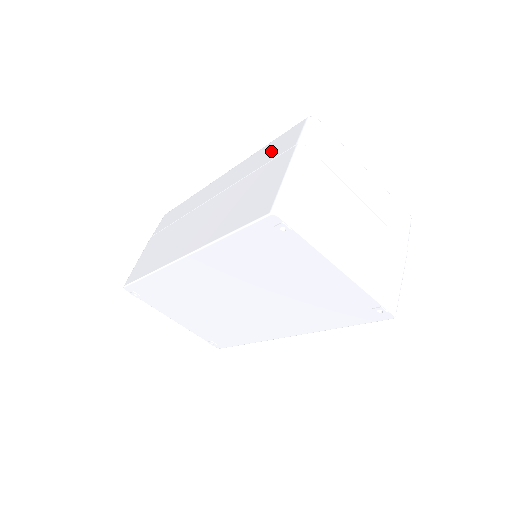
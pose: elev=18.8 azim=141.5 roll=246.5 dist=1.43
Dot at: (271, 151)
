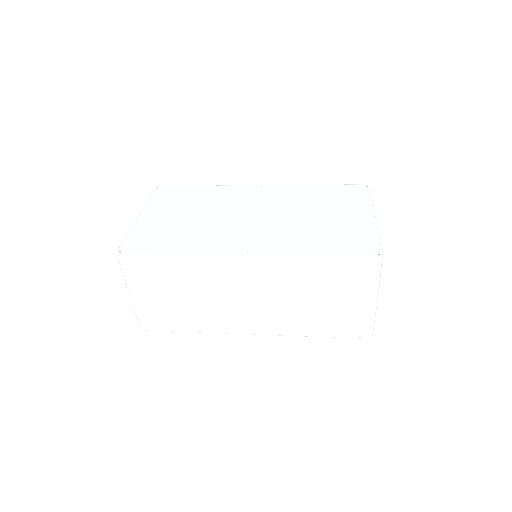
Dot at: (336, 275)
